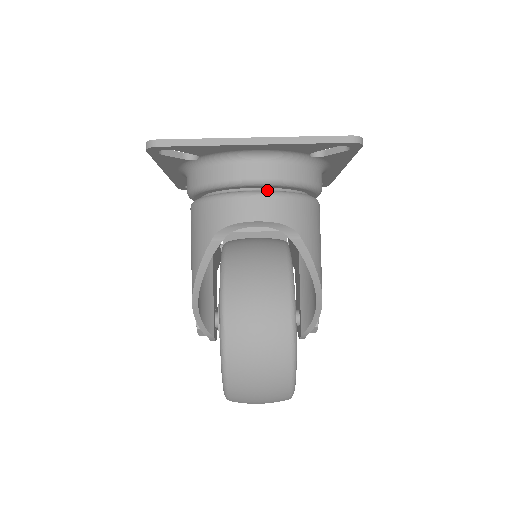
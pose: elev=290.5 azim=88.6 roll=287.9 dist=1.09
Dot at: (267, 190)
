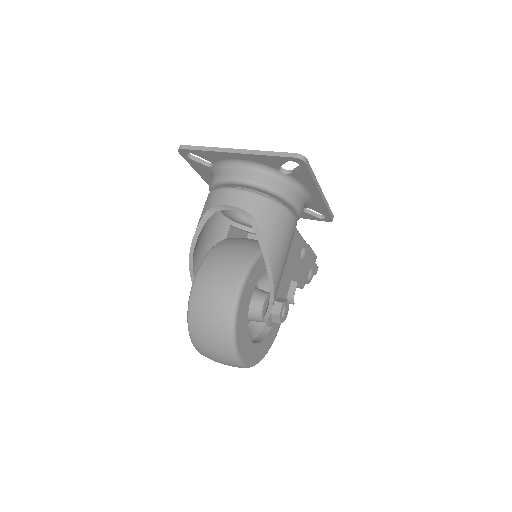
Dot at: (246, 189)
